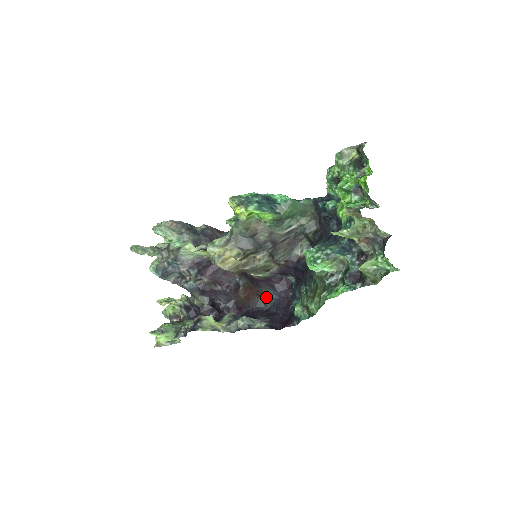
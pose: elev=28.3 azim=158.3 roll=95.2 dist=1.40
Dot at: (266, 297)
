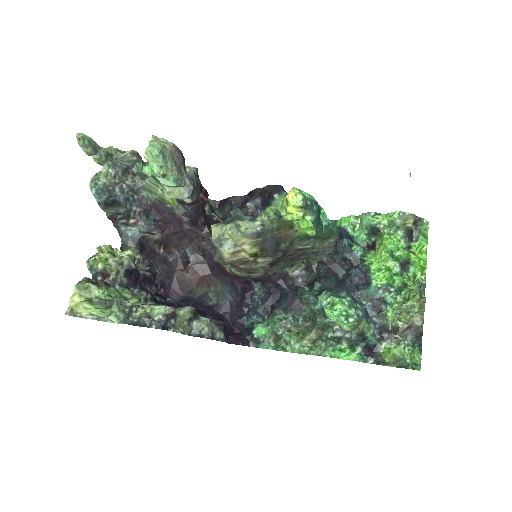
Dot at: (218, 292)
